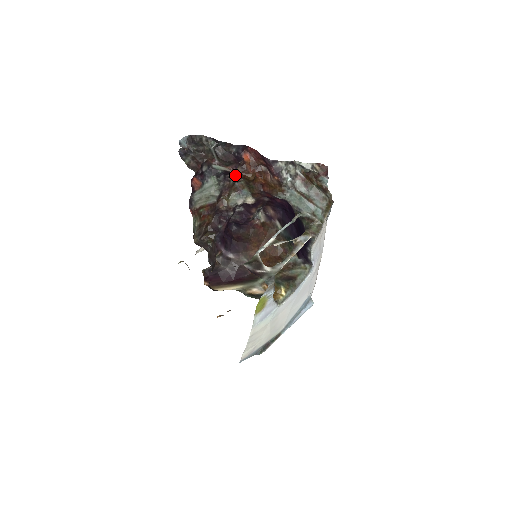
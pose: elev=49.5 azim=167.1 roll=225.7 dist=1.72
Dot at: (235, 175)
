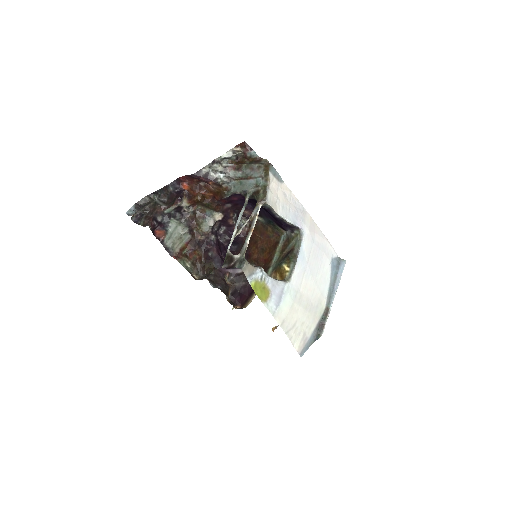
Dot at: (188, 206)
